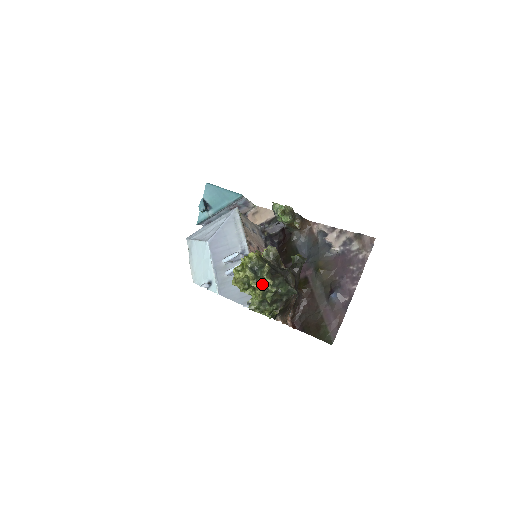
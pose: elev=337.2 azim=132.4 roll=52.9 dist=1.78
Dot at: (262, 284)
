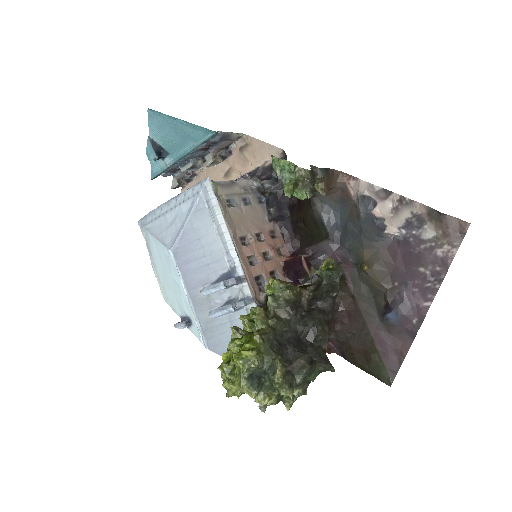
Dot at: (274, 389)
